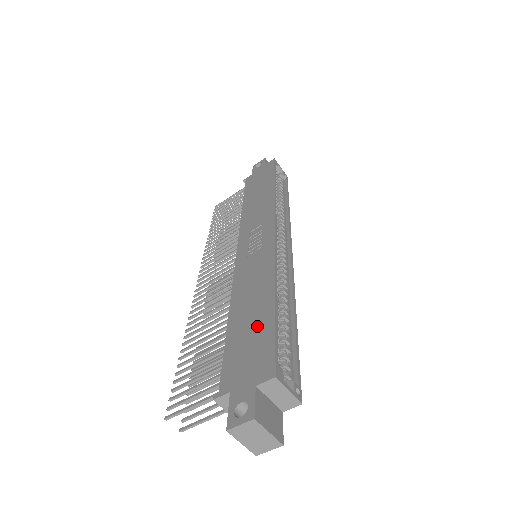
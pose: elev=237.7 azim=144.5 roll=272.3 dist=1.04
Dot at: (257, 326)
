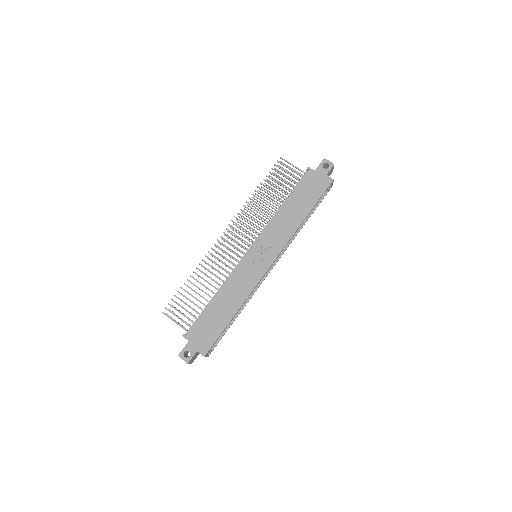
Dot at: (217, 323)
